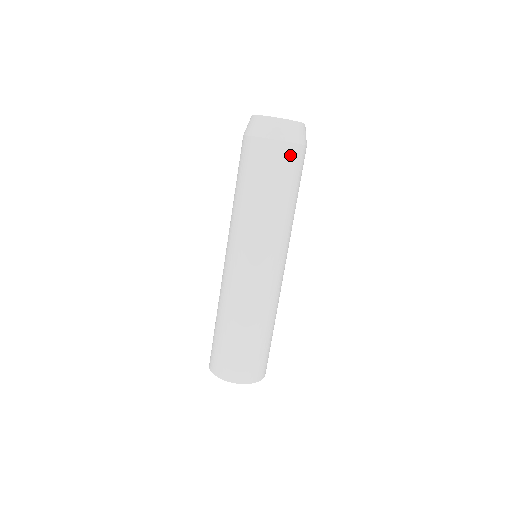
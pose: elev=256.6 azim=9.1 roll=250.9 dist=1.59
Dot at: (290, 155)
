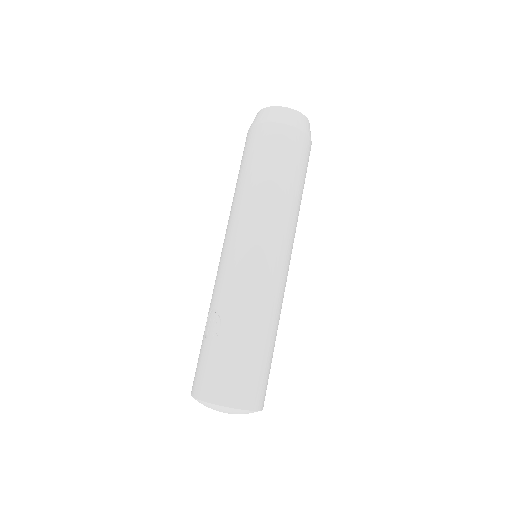
Dot at: (309, 154)
